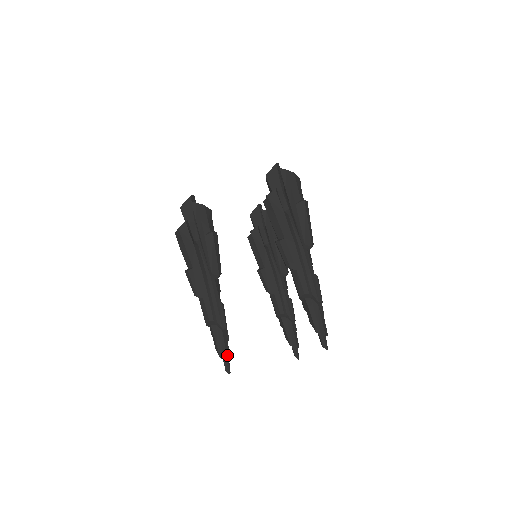
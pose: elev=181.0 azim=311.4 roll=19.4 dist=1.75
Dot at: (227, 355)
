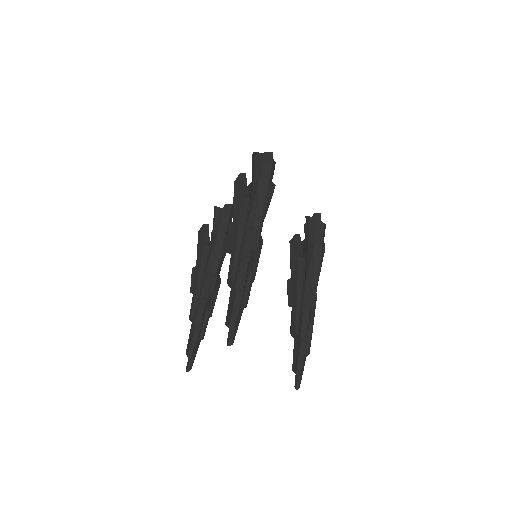
Dot at: (190, 351)
